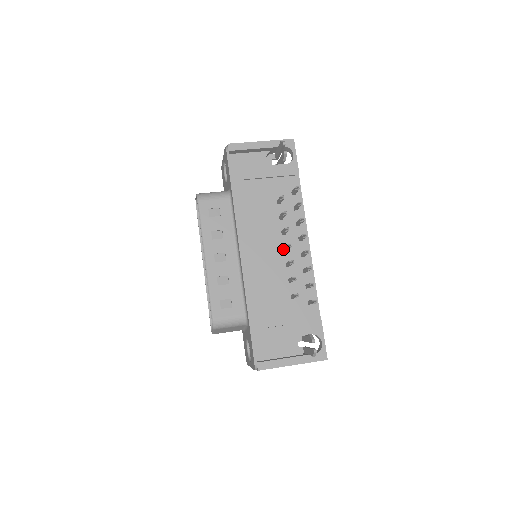
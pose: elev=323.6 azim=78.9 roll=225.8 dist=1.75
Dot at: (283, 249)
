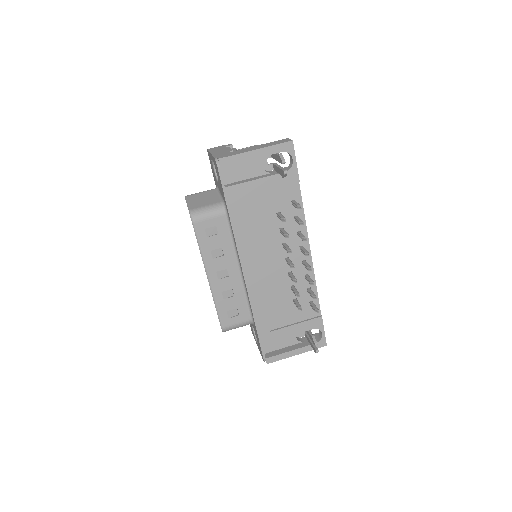
Dot at: (285, 260)
